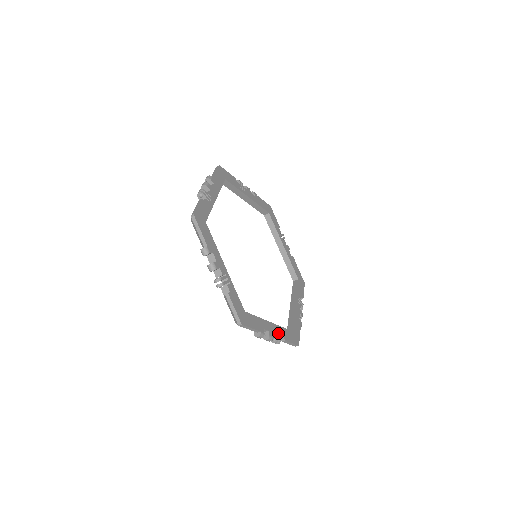
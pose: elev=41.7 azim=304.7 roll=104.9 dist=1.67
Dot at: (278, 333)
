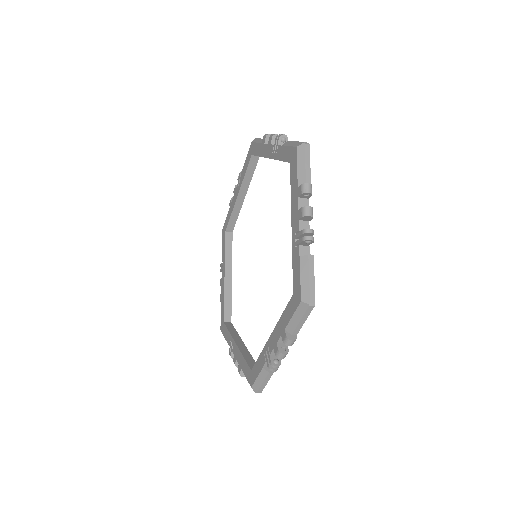
Dot at: occluded
